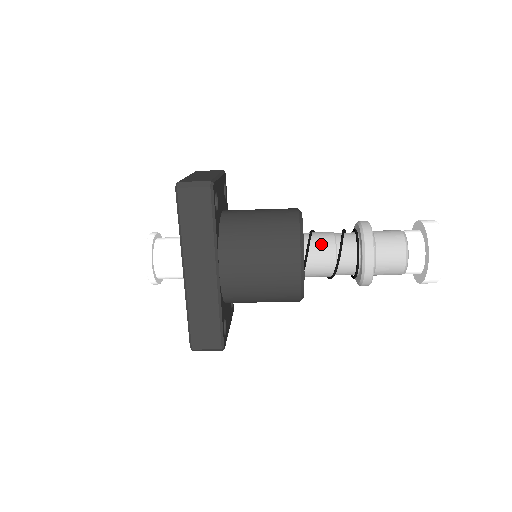
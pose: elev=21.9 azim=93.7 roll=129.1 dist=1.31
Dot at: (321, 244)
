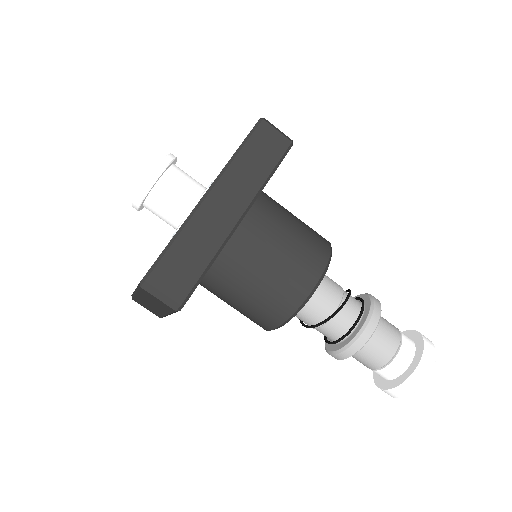
Dot at: (331, 282)
